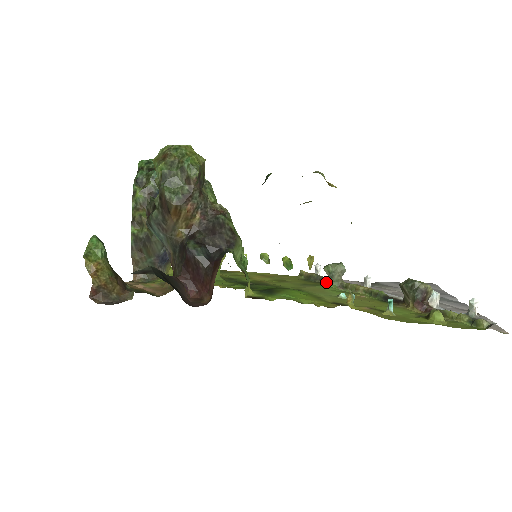
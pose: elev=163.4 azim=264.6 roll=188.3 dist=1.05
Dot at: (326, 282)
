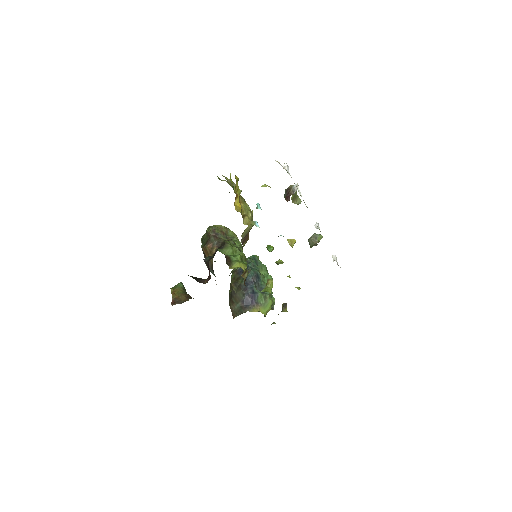
Dot at: occluded
